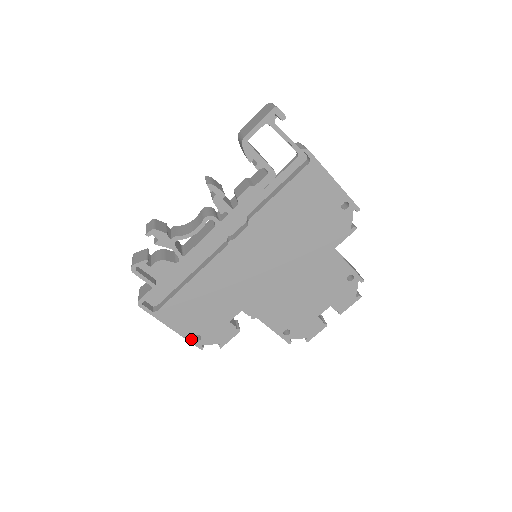
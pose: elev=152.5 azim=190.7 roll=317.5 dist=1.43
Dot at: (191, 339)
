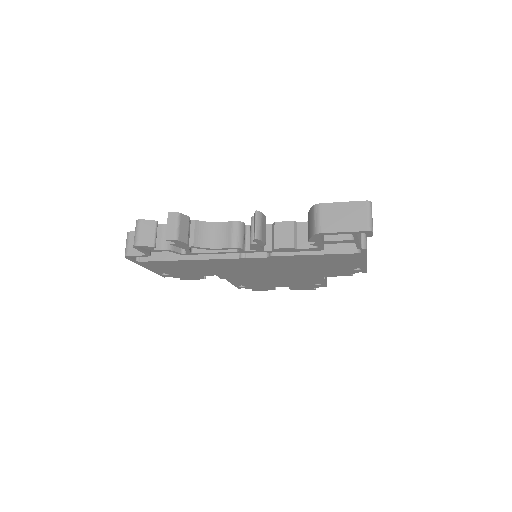
Dot at: (159, 273)
